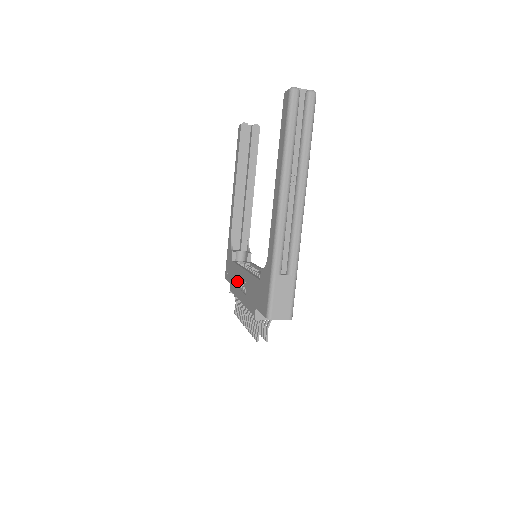
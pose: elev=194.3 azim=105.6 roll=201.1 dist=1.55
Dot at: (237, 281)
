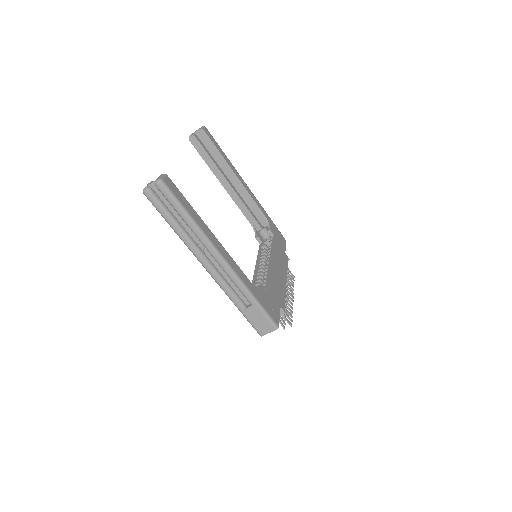
Dot at: occluded
